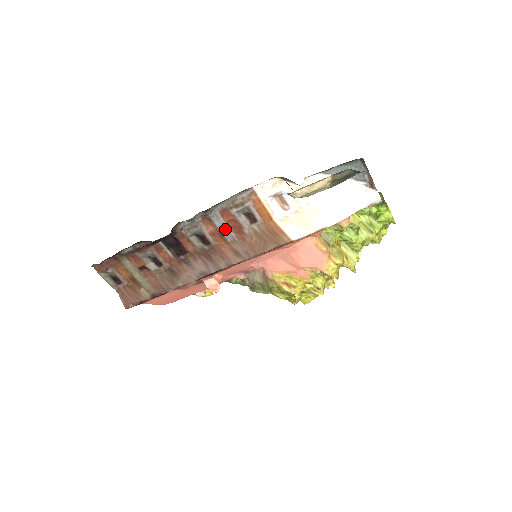
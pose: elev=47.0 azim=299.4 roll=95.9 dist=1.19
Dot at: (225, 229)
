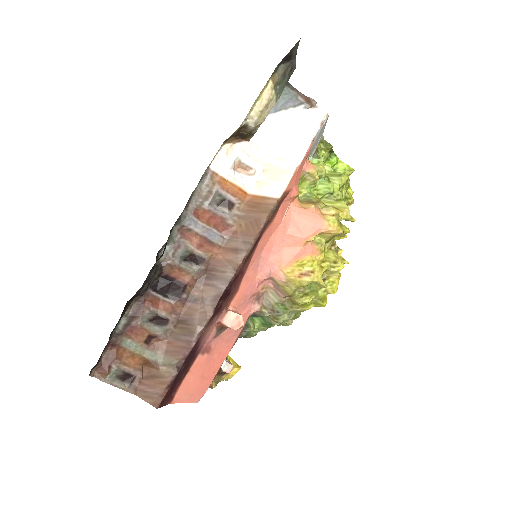
Dot at: (209, 232)
